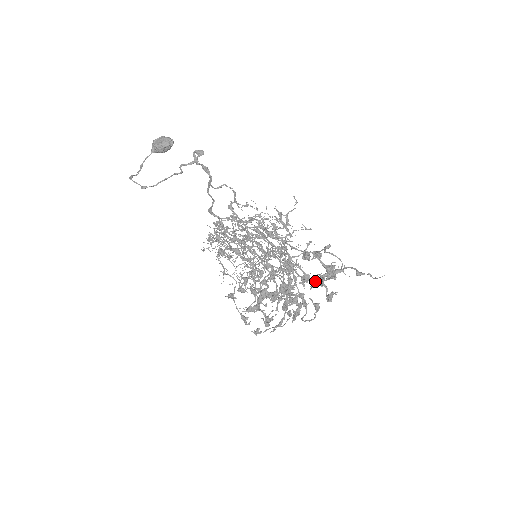
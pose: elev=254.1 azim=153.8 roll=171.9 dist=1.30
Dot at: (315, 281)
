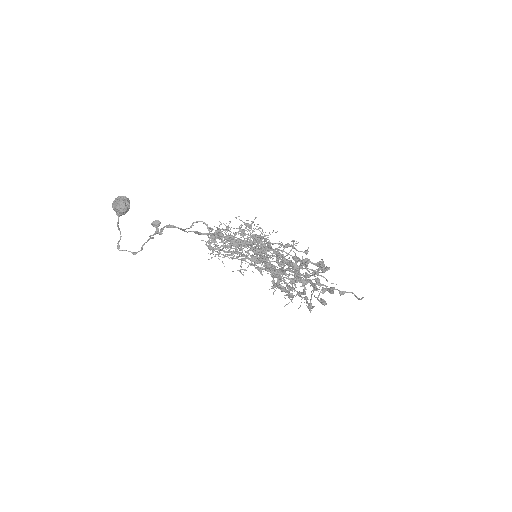
Dot at: occluded
